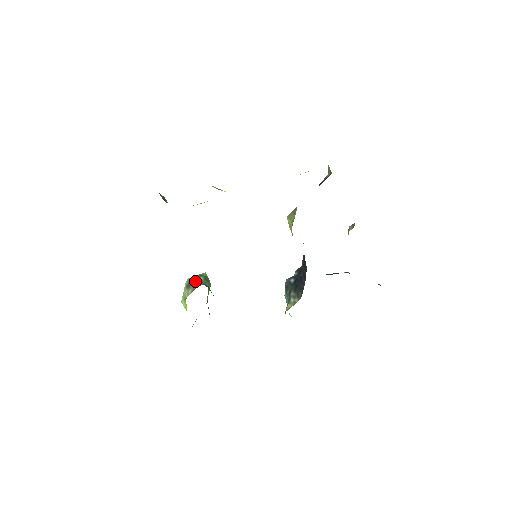
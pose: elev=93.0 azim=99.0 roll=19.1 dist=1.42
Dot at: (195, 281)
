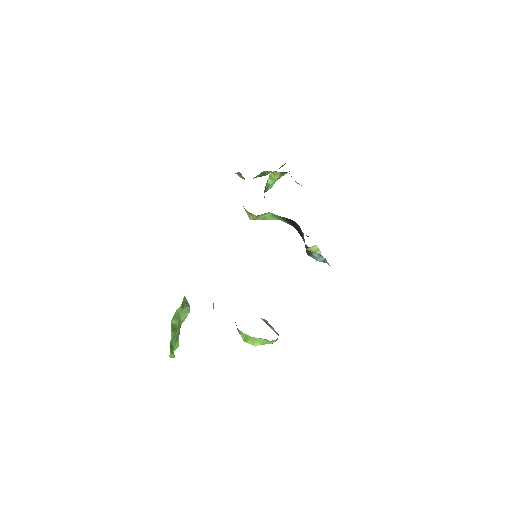
Dot at: occluded
